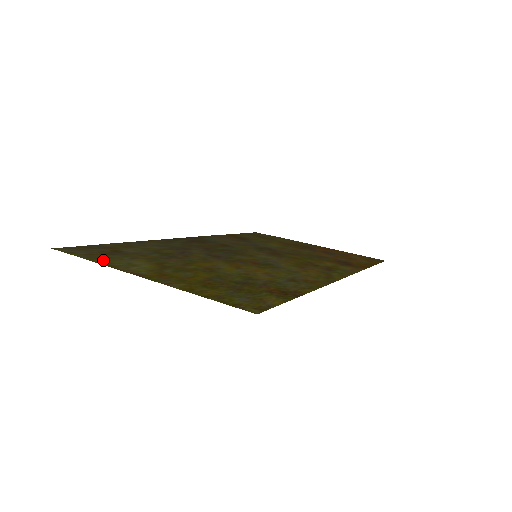
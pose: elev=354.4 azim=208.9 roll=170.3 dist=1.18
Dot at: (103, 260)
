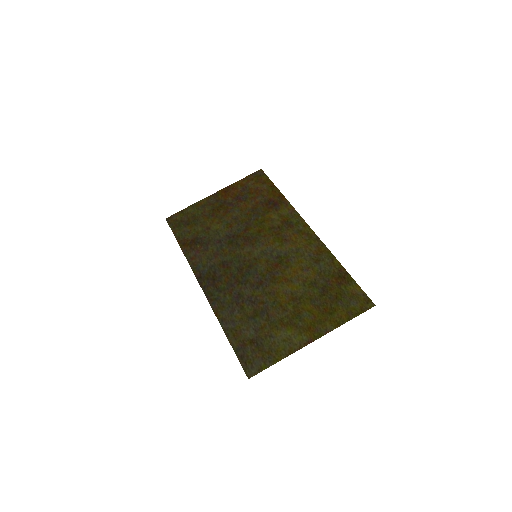
Dot at: (278, 354)
